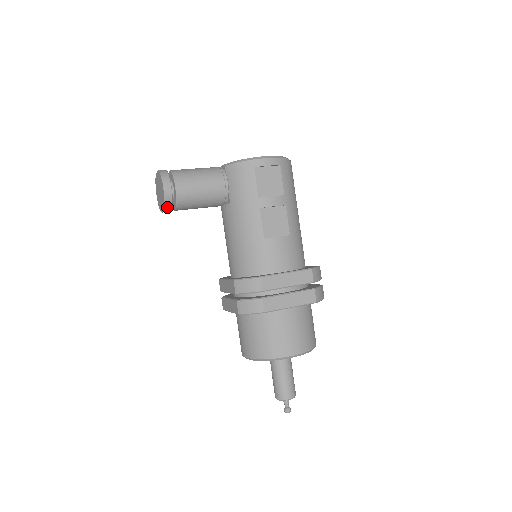
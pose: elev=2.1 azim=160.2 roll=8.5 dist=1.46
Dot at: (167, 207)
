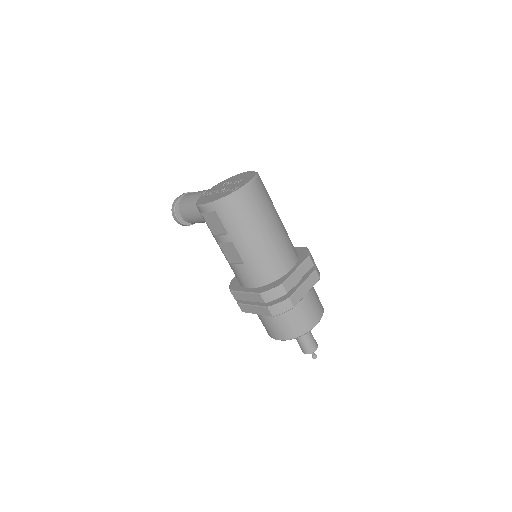
Dot at: (187, 225)
